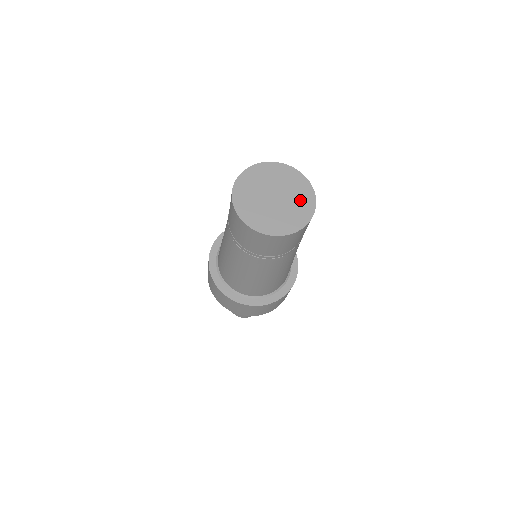
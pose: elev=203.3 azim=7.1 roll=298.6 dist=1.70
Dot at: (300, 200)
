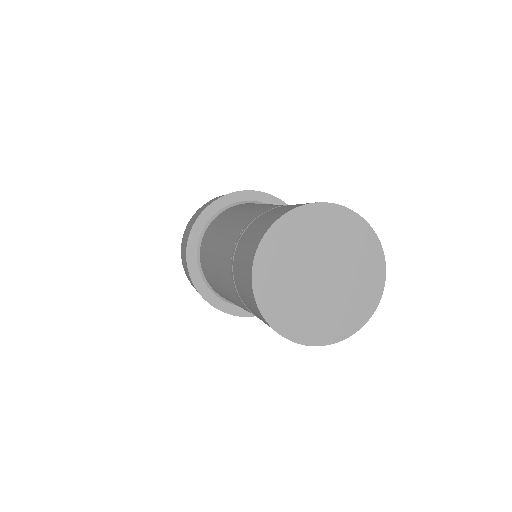
Dot at: (359, 288)
